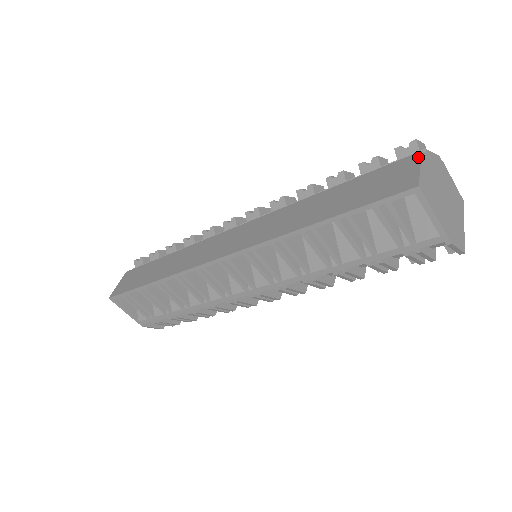
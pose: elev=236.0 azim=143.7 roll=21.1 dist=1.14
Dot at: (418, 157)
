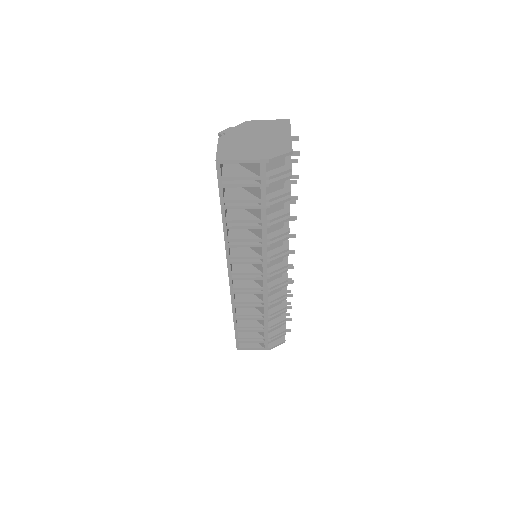
Dot at: (218, 143)
